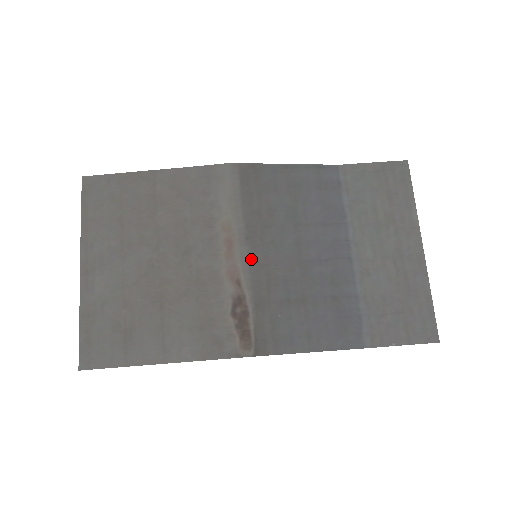
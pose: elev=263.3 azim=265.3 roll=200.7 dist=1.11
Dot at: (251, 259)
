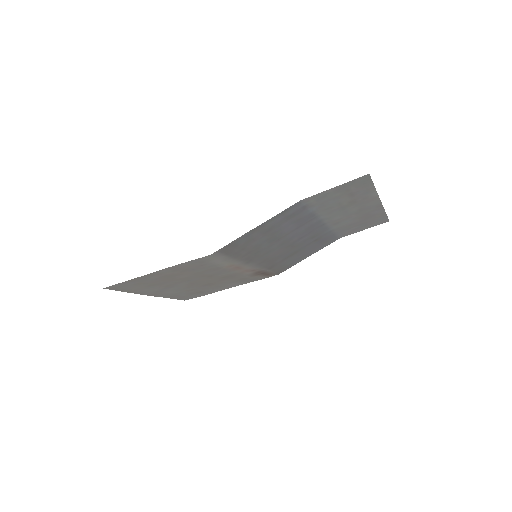
Dot at: (255, 264)
